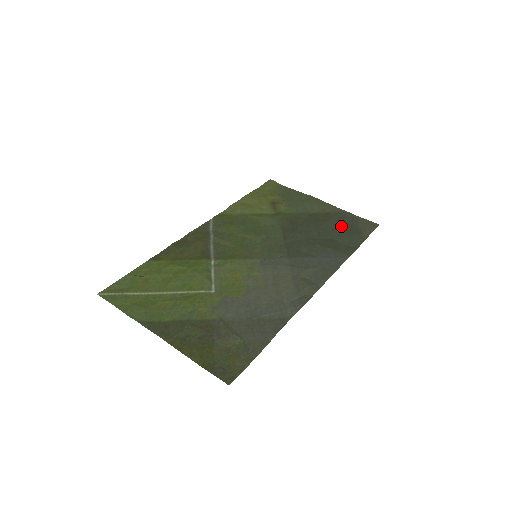
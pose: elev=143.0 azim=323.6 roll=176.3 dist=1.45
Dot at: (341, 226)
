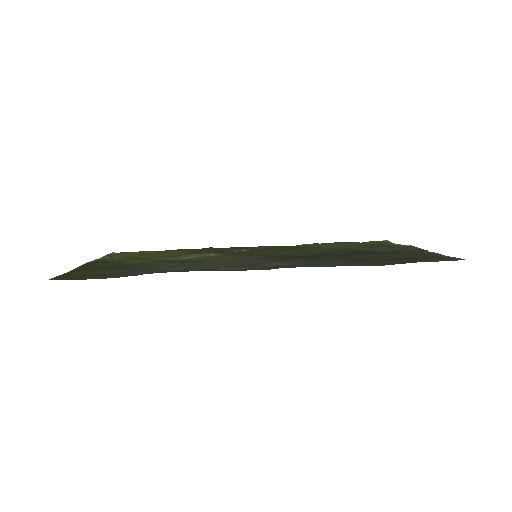
Dot at: (402, 257)
